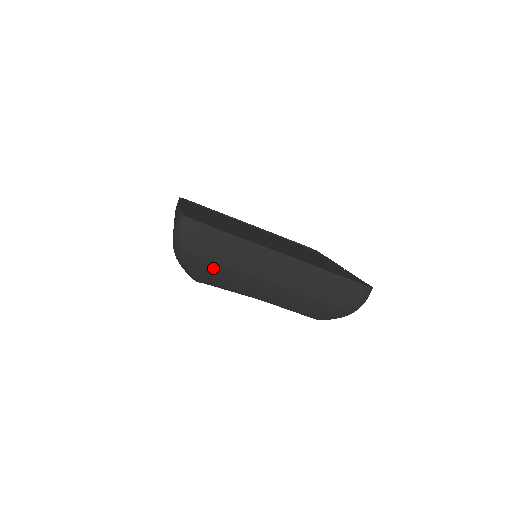
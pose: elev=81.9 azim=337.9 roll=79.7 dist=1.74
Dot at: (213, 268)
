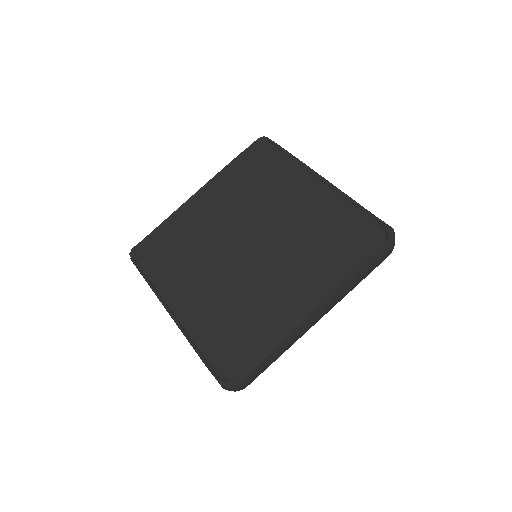
Dot at: occluded
